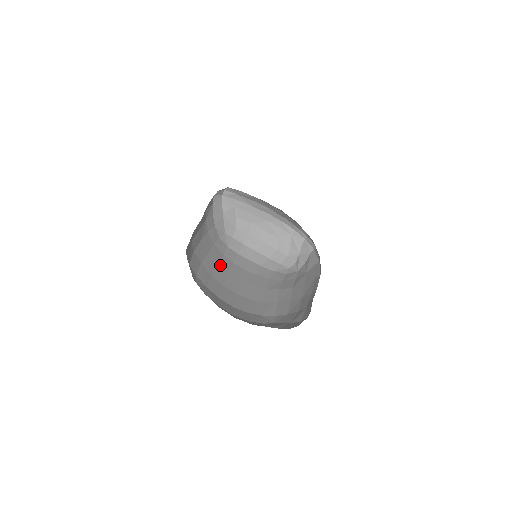
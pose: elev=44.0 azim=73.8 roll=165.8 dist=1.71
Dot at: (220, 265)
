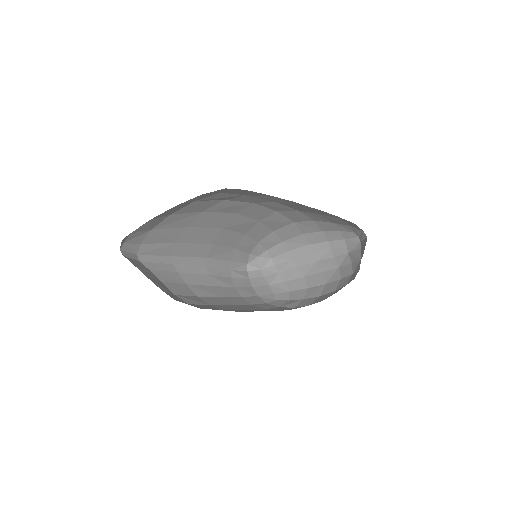
Dot at: (251, 310)
